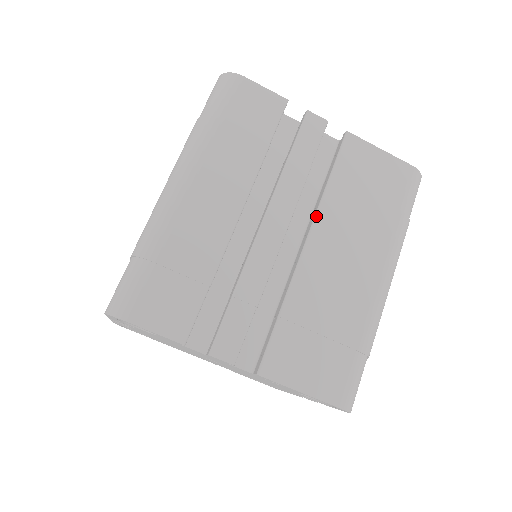
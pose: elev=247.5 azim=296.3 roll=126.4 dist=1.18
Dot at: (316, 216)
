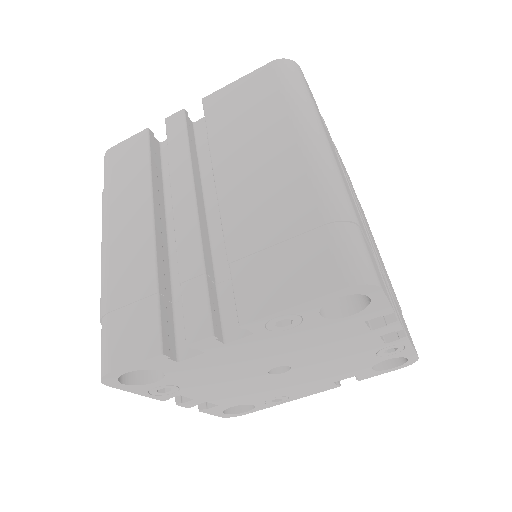
Dot at: (213, 169)
